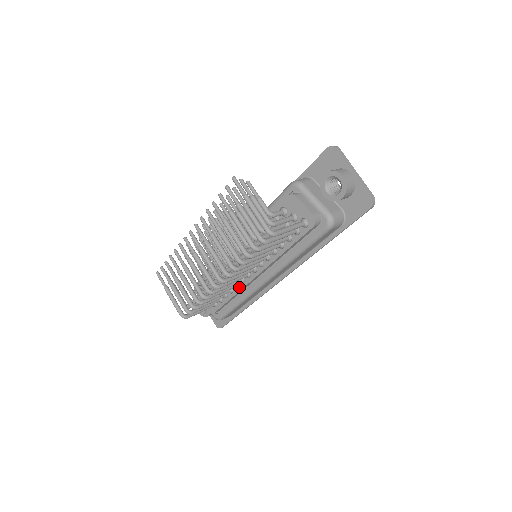
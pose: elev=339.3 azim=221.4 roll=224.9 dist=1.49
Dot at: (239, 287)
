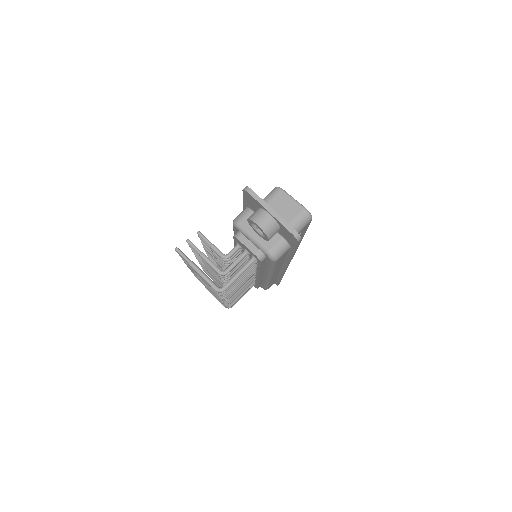
Dot at: (256, 280)
